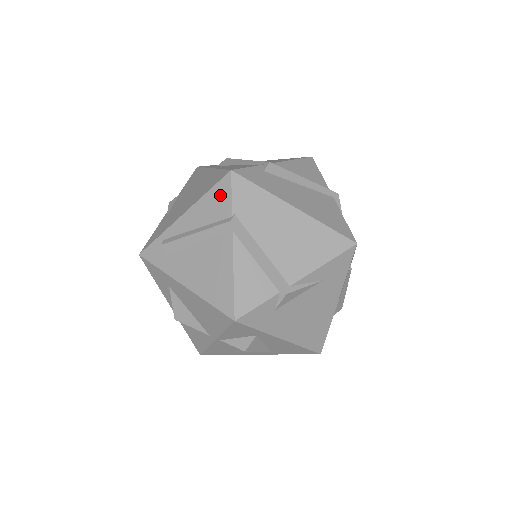
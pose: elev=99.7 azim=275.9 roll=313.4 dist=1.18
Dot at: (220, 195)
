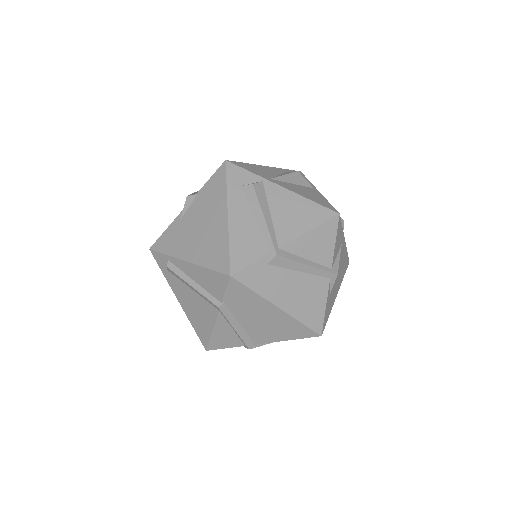
Dot at: (217, 282)
